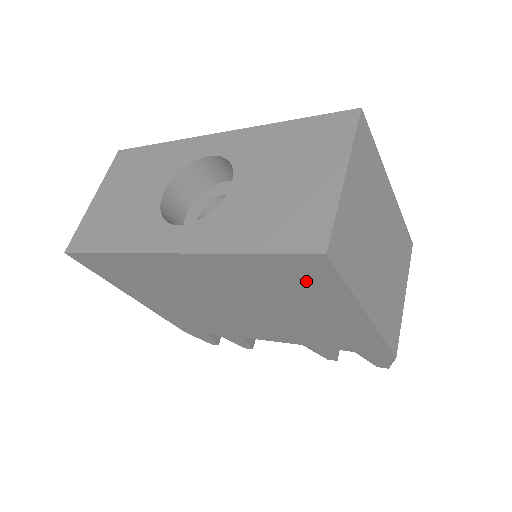
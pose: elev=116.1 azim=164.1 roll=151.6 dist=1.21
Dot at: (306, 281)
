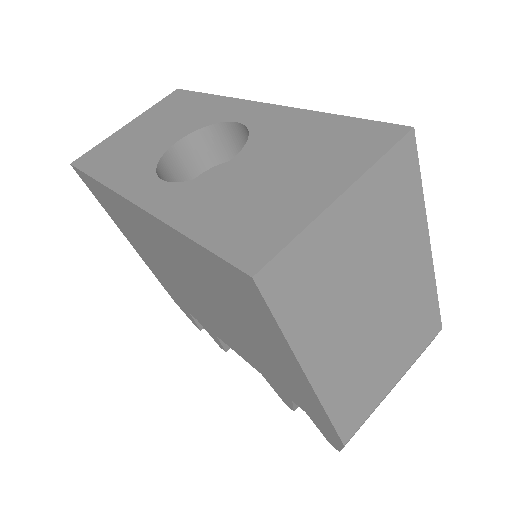
Dot at: (244, 301)
